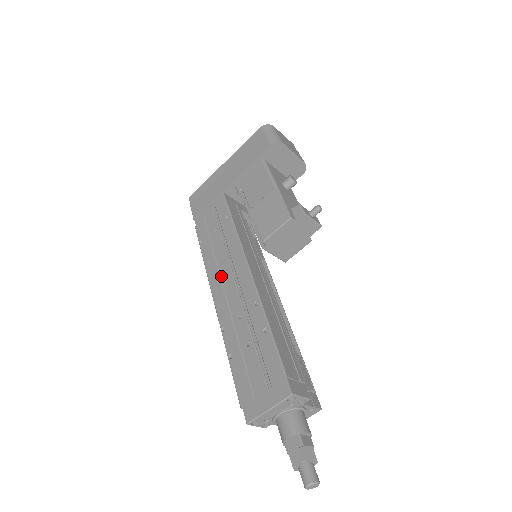
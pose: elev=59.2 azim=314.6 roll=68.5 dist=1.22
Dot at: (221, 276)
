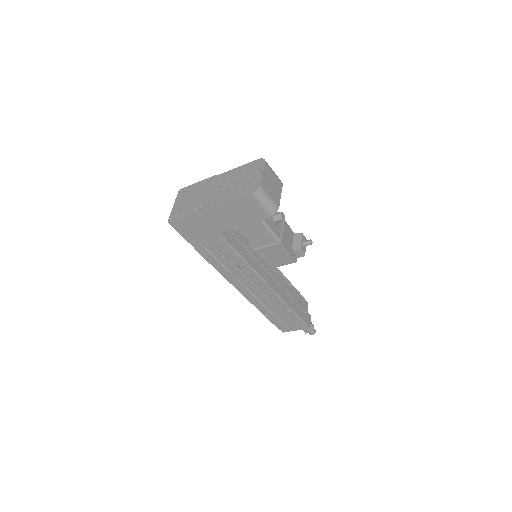
Dot at: (242, 283)
